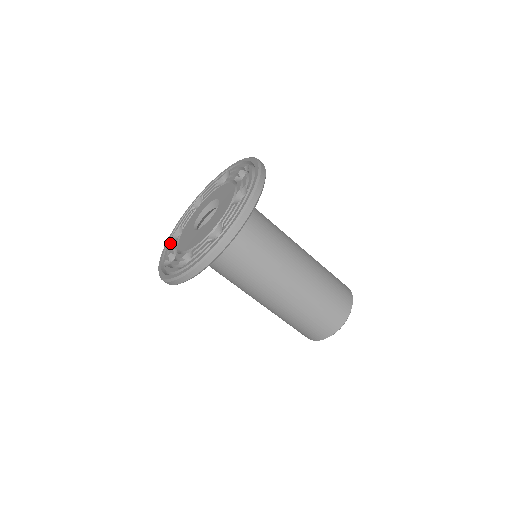
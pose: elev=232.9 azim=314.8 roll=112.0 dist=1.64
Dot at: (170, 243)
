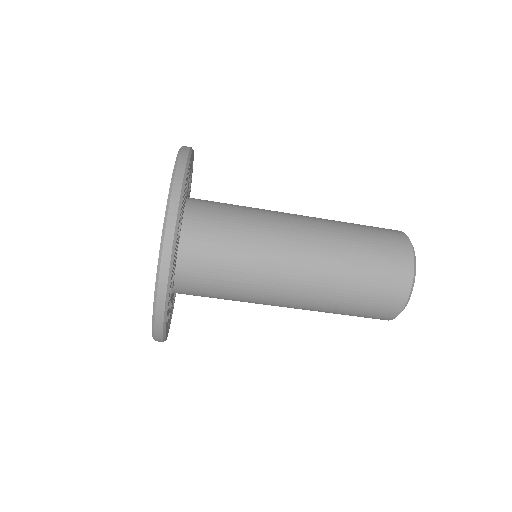
Dot at: occluded
